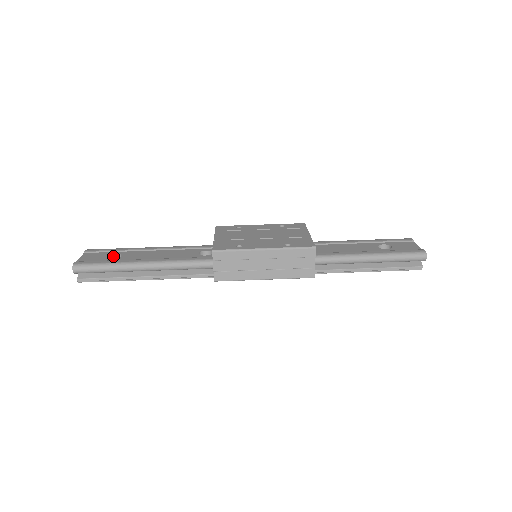
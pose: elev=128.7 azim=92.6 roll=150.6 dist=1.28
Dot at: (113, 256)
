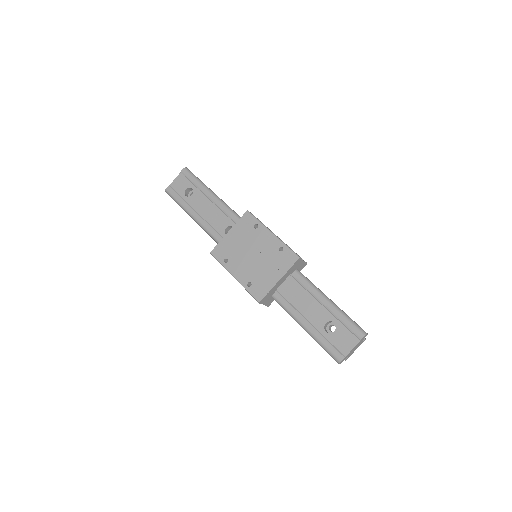
Dot at: (191, 188)
